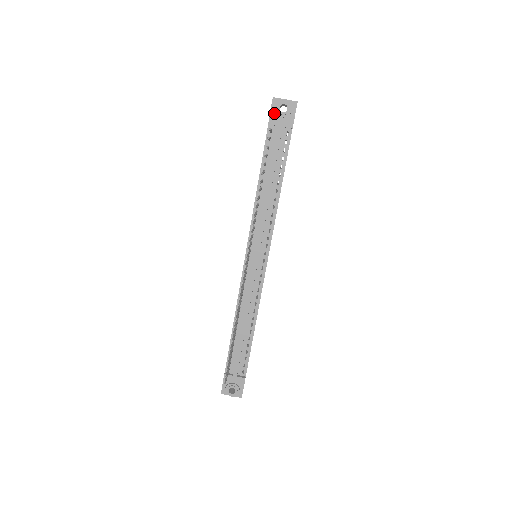
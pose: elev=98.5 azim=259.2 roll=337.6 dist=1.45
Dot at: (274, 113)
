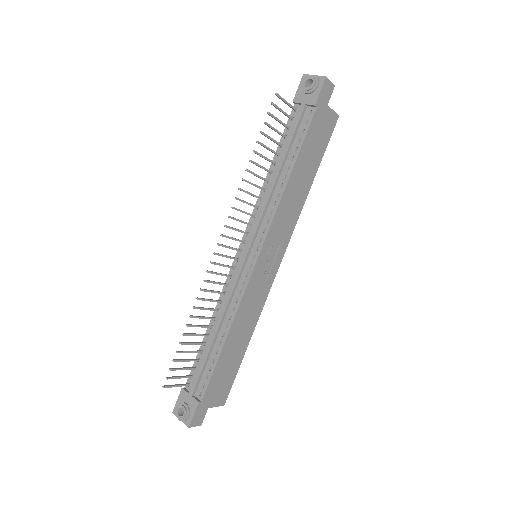
Dot at: (301, 90)
